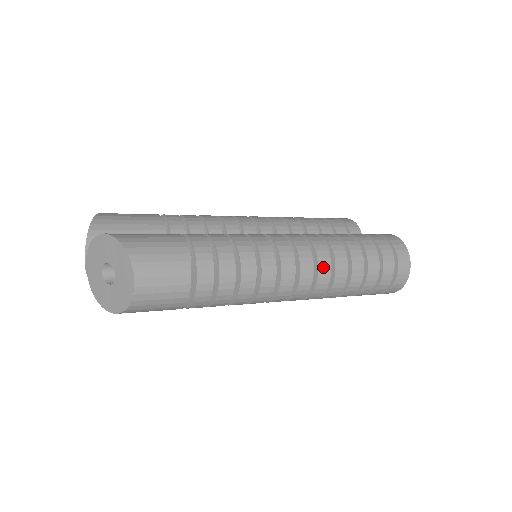
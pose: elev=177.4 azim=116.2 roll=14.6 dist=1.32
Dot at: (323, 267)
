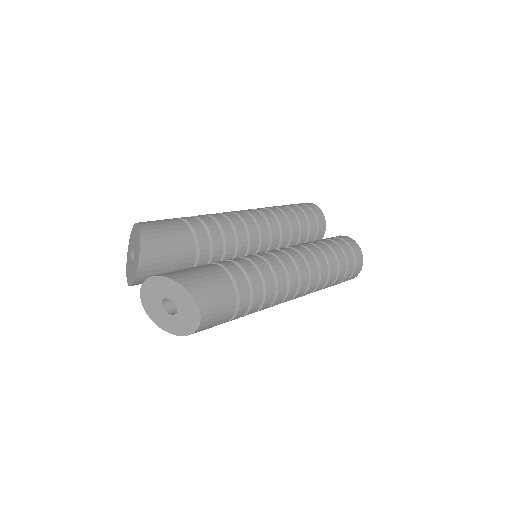
Dot at: (313, 283)
